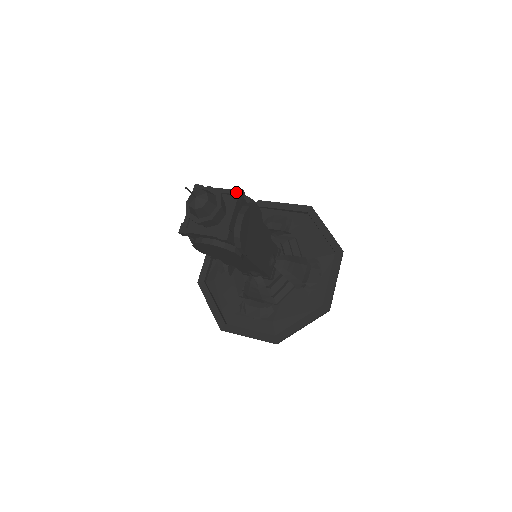
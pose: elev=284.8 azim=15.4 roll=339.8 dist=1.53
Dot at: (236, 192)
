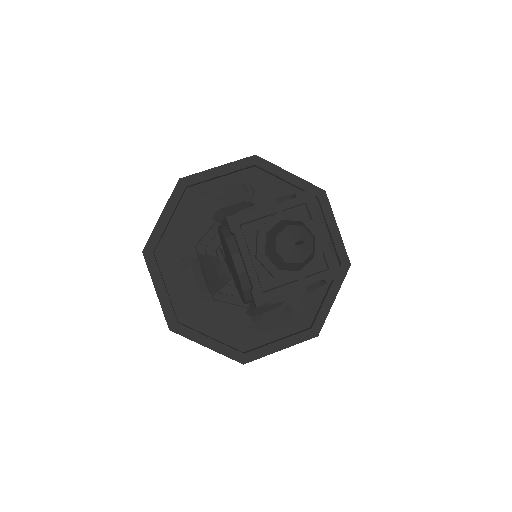
Dot at: (333, 269)
